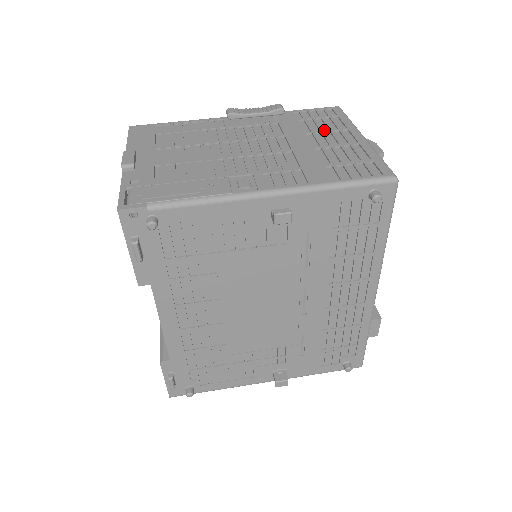
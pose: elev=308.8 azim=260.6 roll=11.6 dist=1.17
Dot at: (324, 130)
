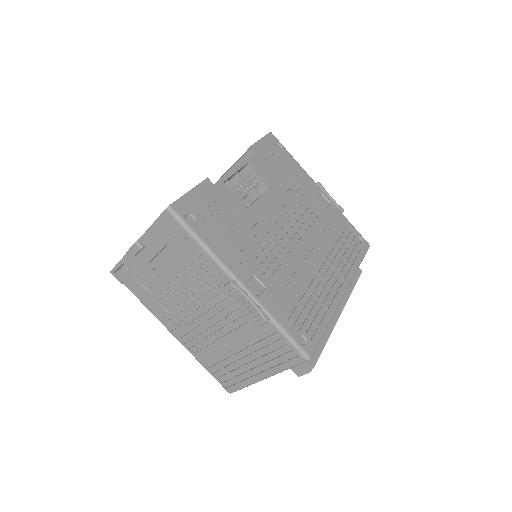
Dot at: (256, 355)
